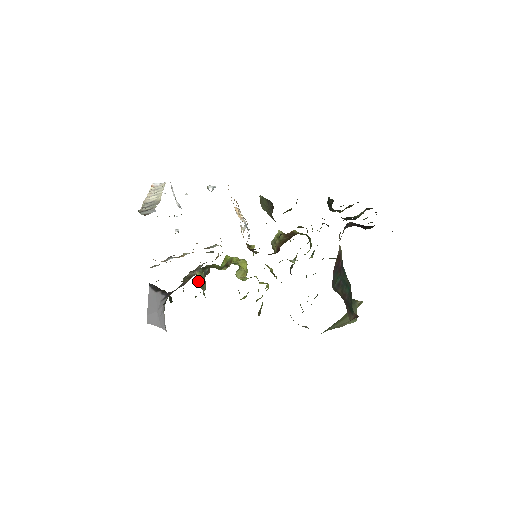
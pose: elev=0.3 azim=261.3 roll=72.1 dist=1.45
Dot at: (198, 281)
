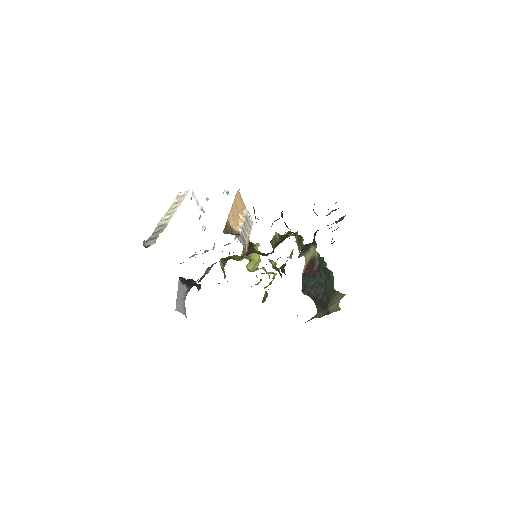
Dot at: (222, 269)
